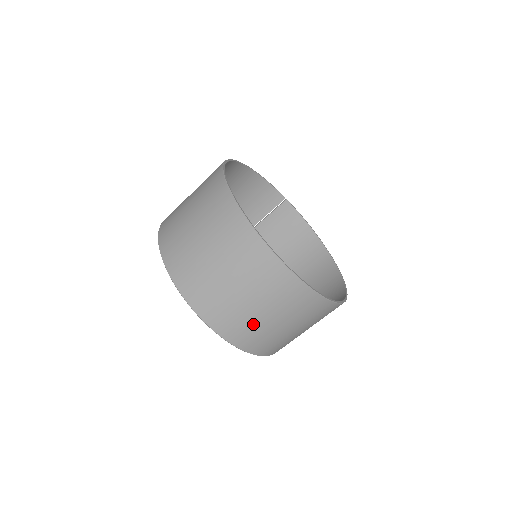
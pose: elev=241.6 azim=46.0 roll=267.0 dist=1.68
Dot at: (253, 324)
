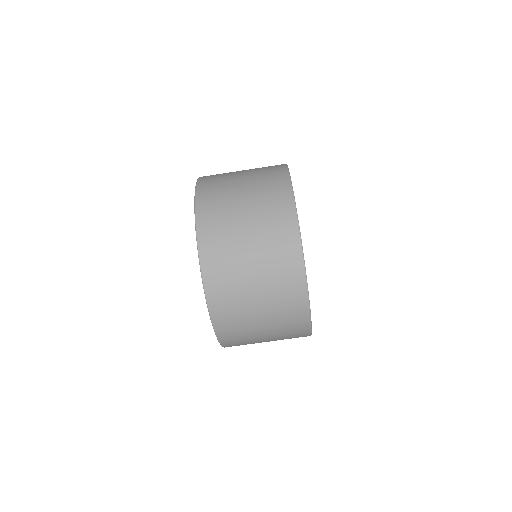
Dot at: (234, 263)
